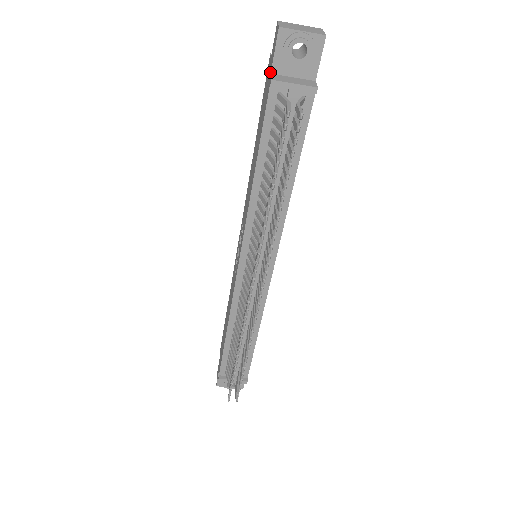
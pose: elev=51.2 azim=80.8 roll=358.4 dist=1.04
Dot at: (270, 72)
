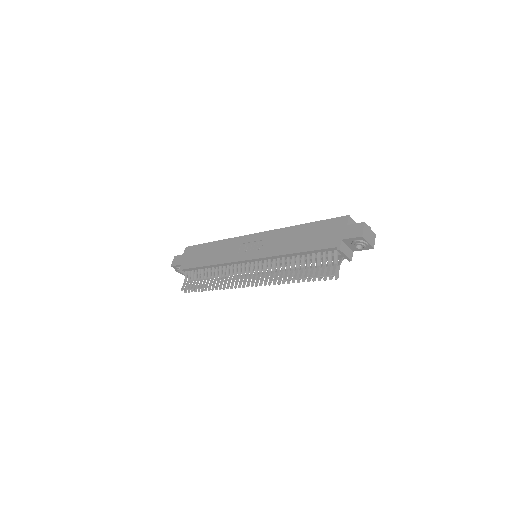
Dot at: (342, 237)
